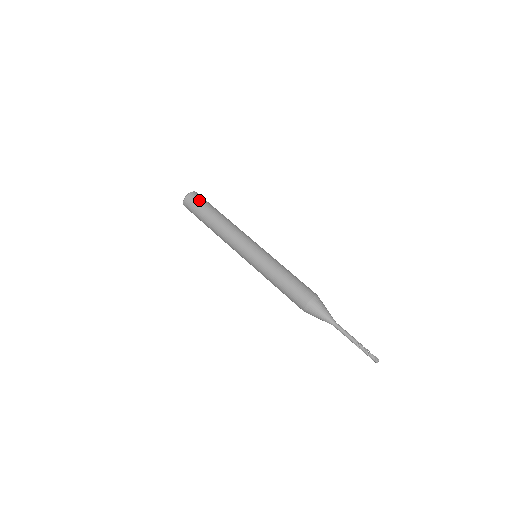
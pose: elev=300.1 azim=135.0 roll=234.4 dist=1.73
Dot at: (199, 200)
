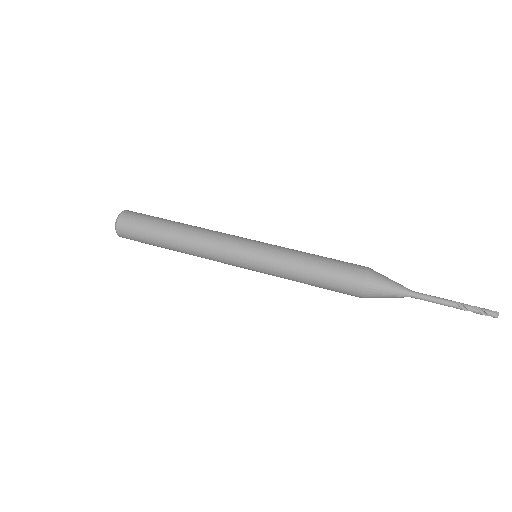
Dot at: (143, 214)
